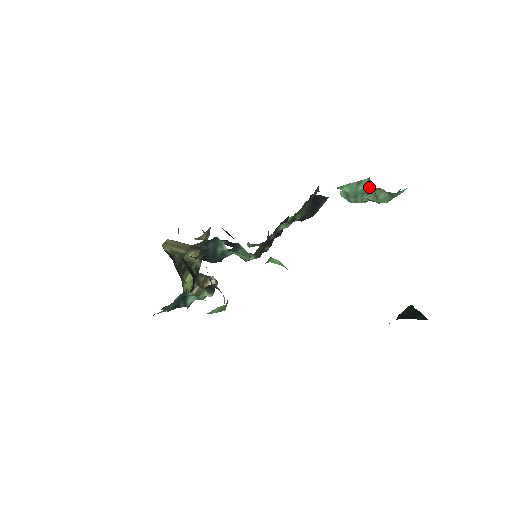
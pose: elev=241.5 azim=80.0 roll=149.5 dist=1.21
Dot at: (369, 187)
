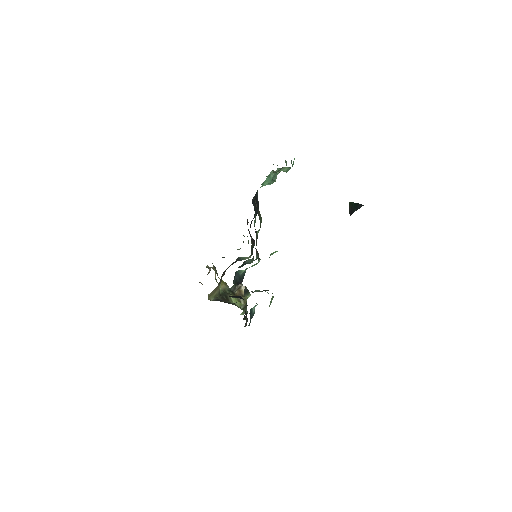
Dot at: occluded
